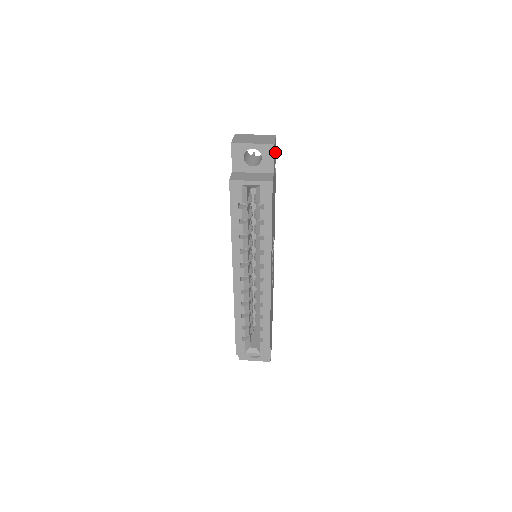
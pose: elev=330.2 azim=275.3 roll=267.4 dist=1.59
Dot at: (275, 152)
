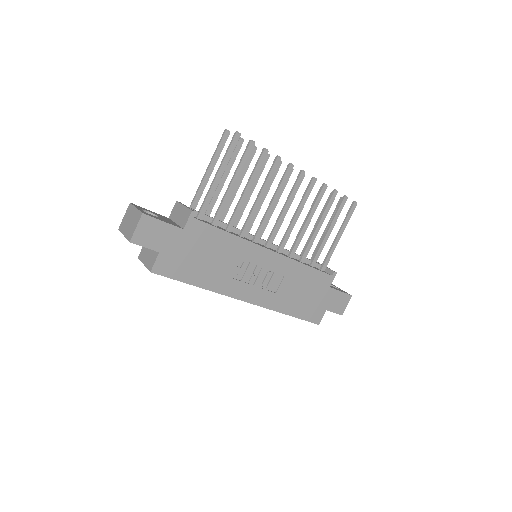
Dot at: (156, 224)
